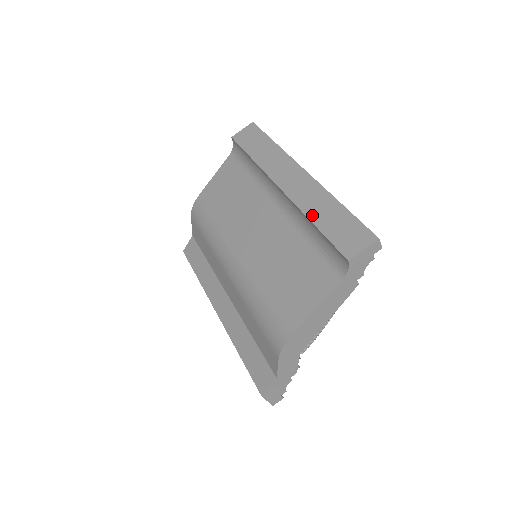
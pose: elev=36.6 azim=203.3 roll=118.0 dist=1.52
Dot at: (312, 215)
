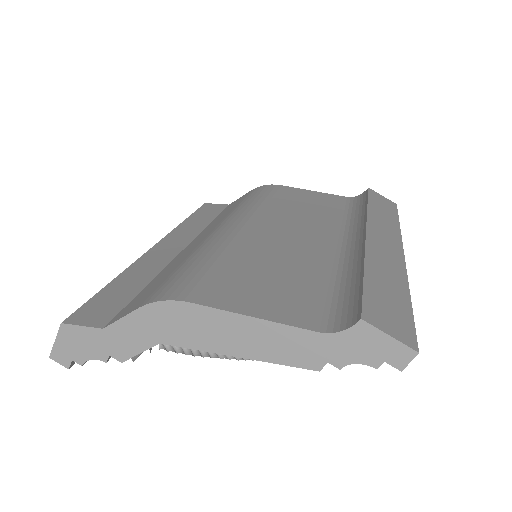
Dot at: (372, 266)
